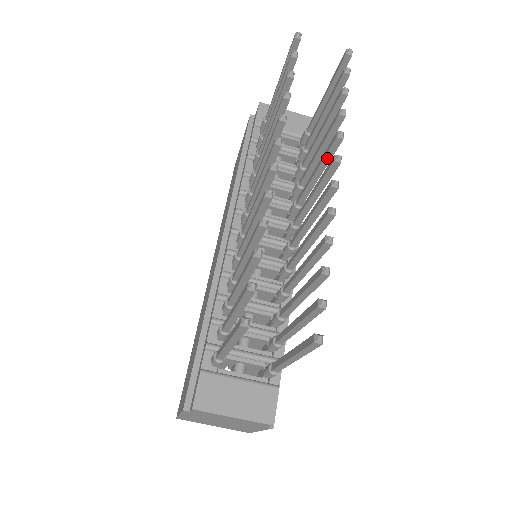
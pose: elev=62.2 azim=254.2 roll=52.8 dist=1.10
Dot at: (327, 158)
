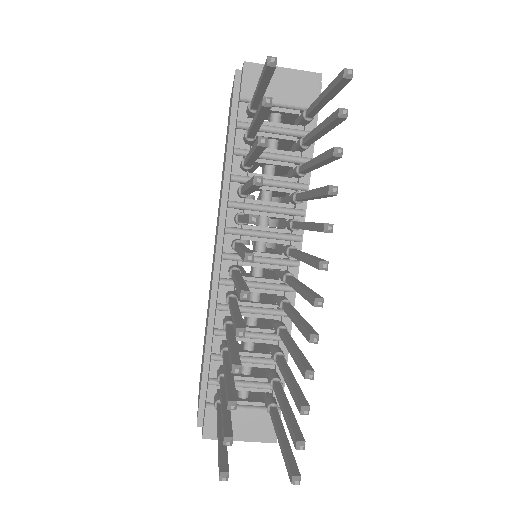
Dot at: occluded
